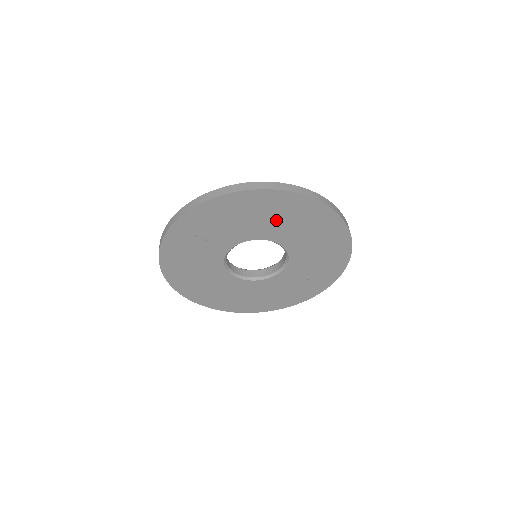
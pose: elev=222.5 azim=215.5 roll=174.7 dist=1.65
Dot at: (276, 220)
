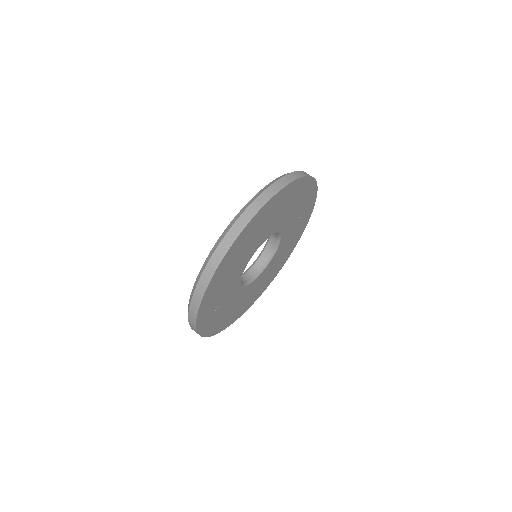
Dot at: (249, 245)
